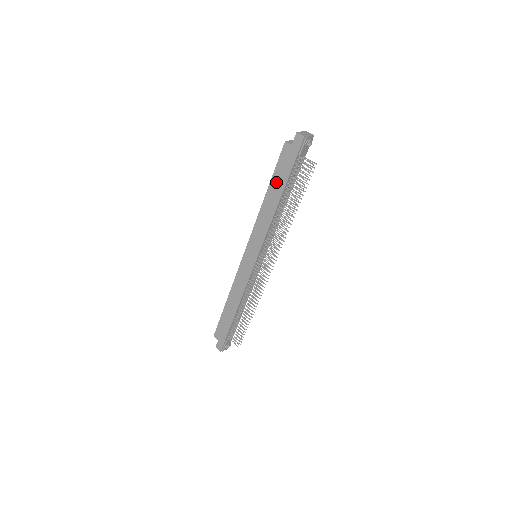
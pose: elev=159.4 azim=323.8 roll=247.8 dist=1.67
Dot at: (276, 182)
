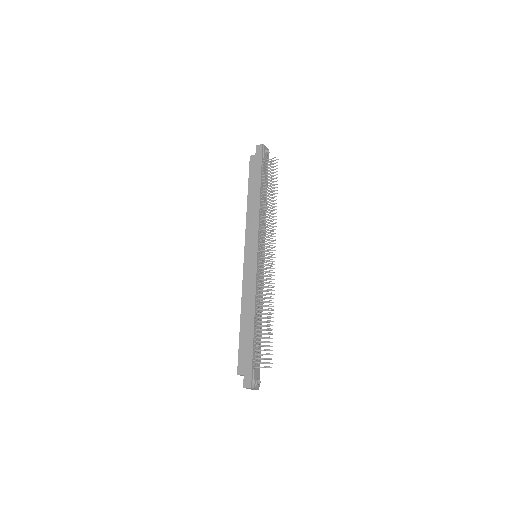
Dot at: (253, 183)
